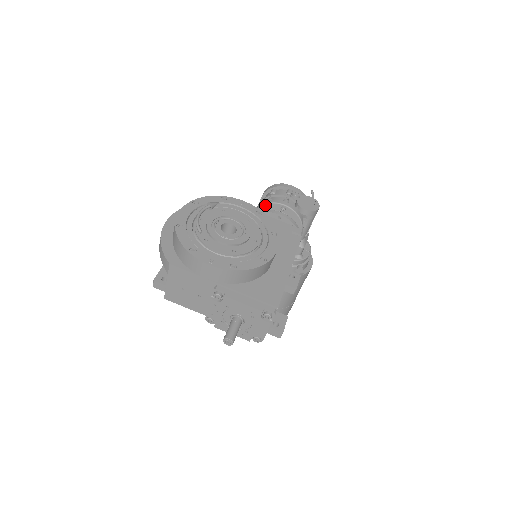
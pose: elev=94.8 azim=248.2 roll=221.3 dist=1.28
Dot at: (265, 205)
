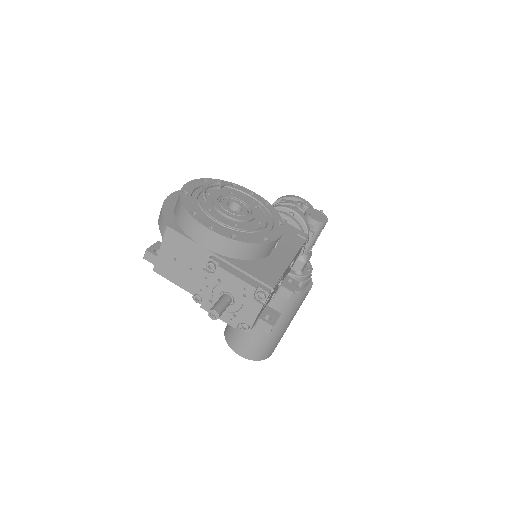
Dot at: occluded
